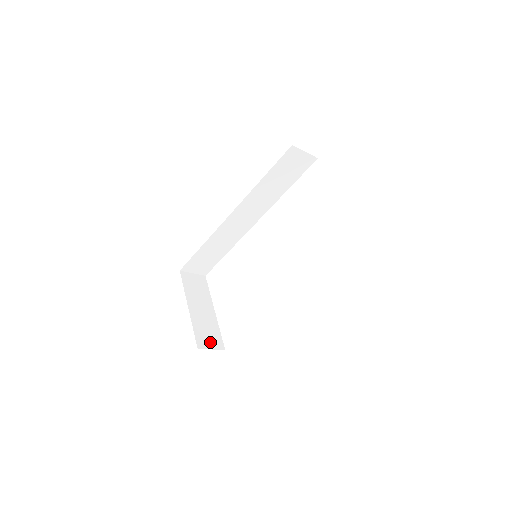
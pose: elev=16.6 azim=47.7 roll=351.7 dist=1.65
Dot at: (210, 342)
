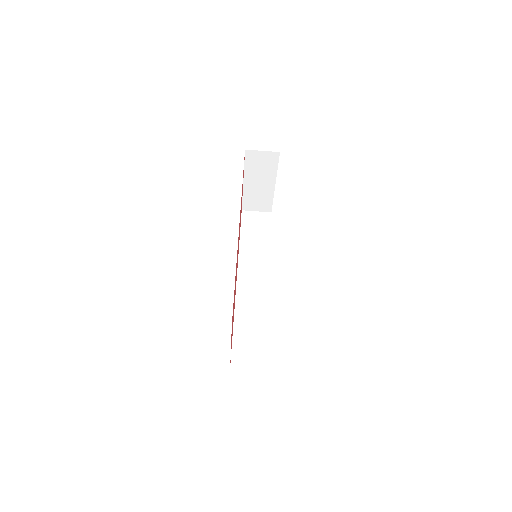
Dot at: occluded
